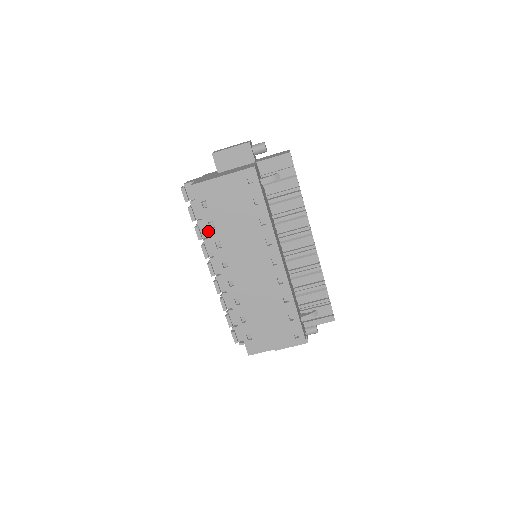
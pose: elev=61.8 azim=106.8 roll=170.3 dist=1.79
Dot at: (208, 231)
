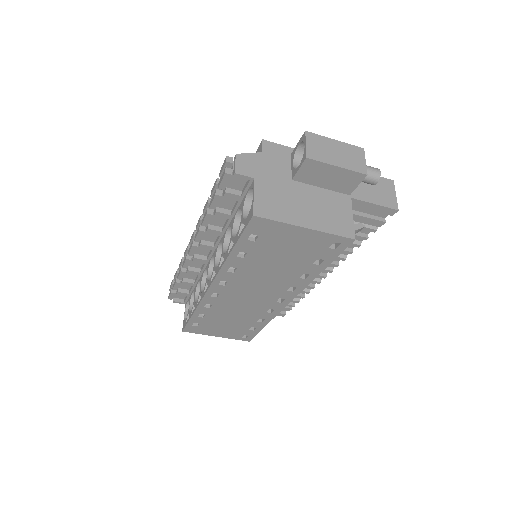
Dot at: (232, 257)
